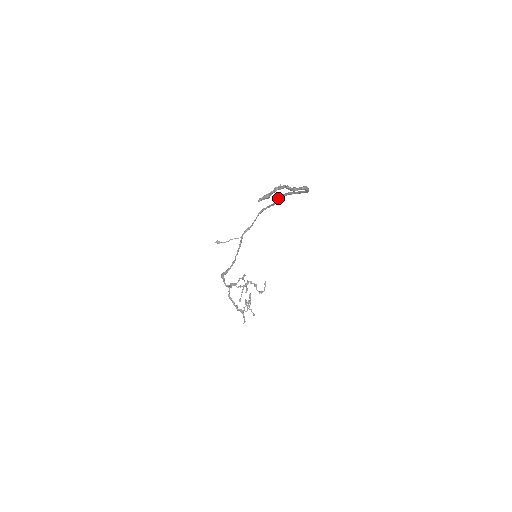
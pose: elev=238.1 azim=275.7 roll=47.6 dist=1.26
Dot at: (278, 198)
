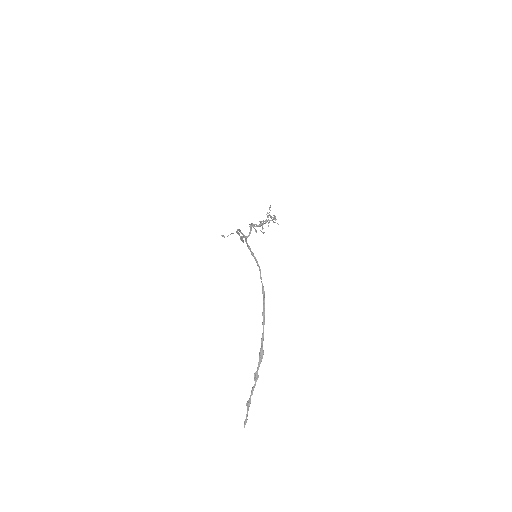
Dot at: occluded
